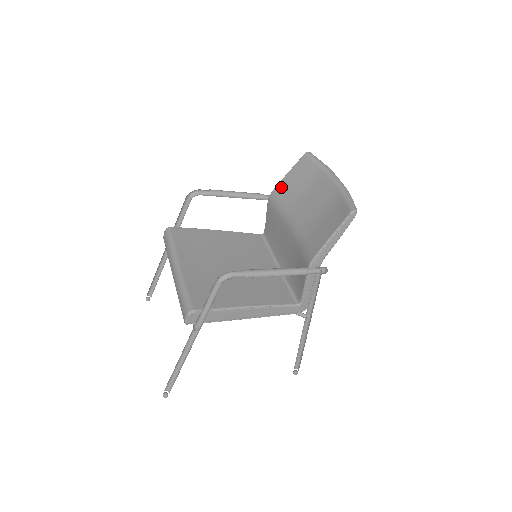
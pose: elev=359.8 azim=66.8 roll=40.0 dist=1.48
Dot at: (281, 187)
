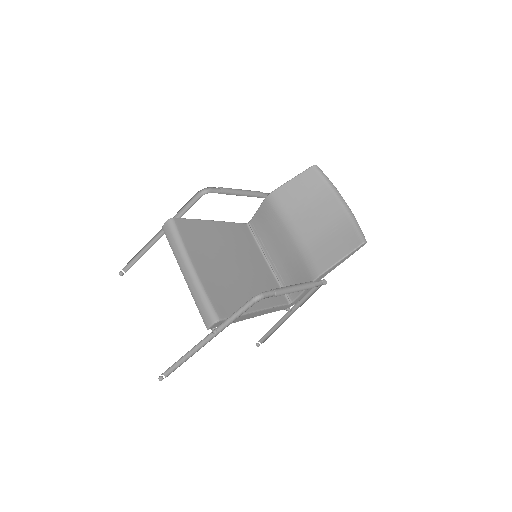
Dot at: (283, 191)
